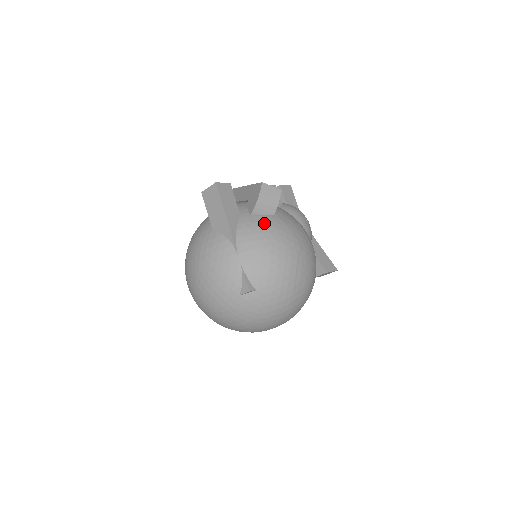
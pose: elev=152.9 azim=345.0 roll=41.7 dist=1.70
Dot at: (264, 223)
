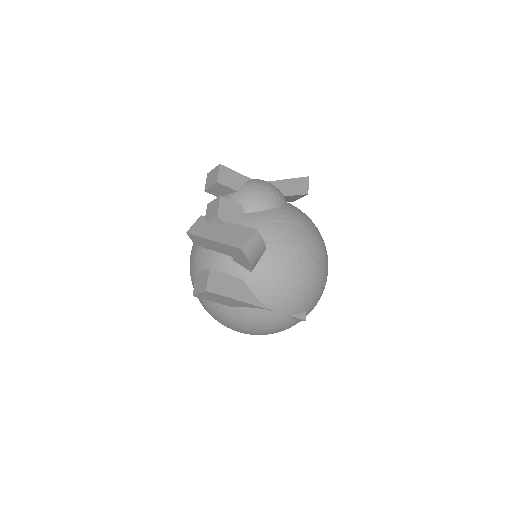
Dot at: (270, 269)
